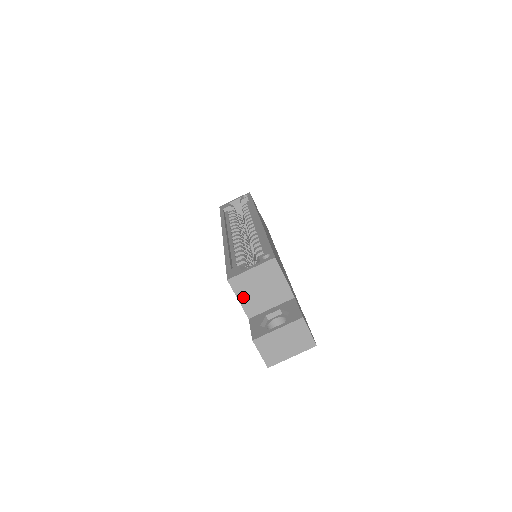
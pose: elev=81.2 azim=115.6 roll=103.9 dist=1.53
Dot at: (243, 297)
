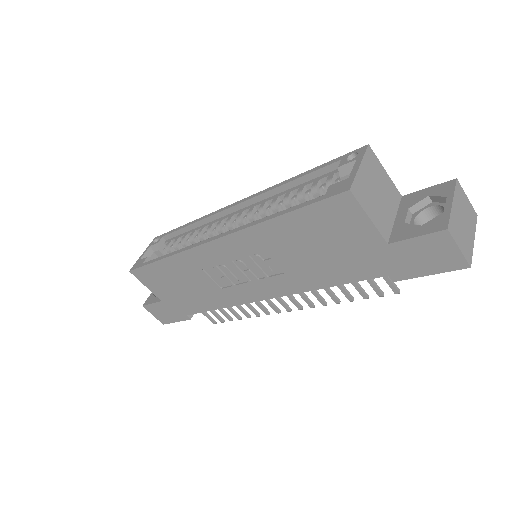
Dot at: (371, 212)
